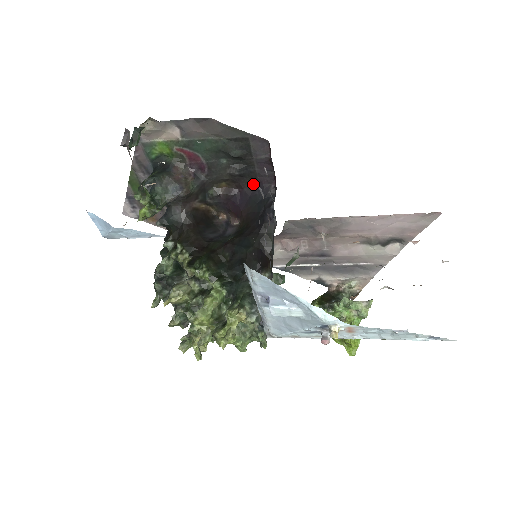
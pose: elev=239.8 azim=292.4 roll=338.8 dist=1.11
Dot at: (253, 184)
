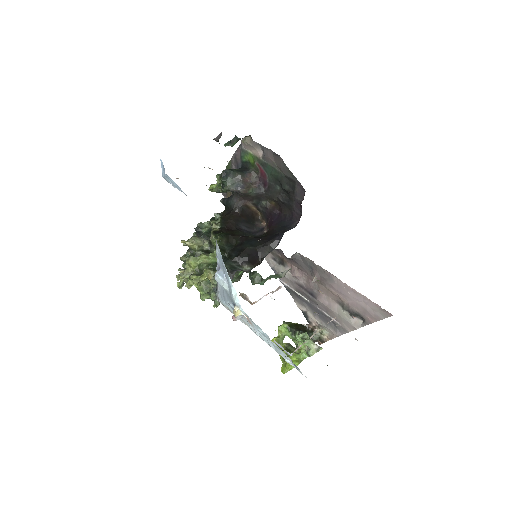
Dot at: (288, 214)
